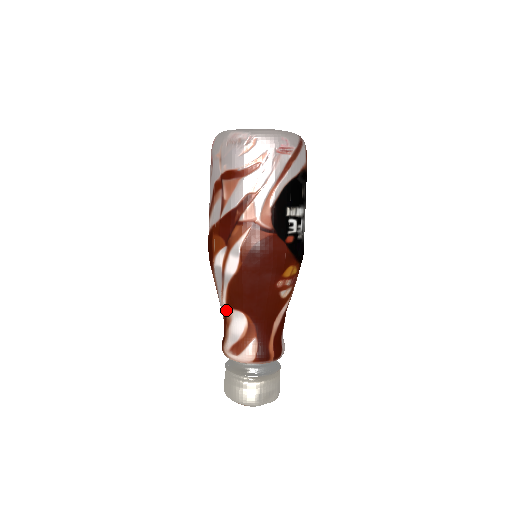
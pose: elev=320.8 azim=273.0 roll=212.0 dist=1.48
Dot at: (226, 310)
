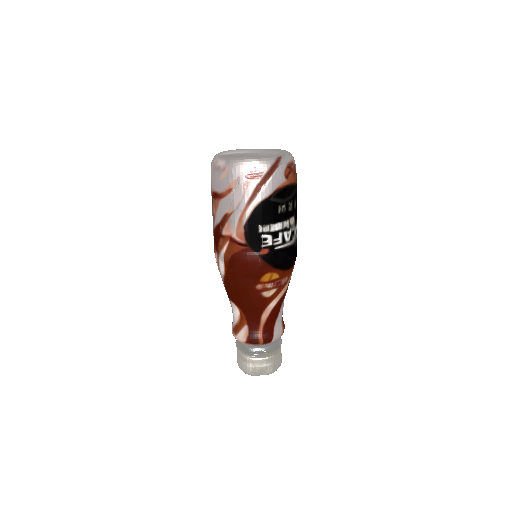
Dot at: occluded
